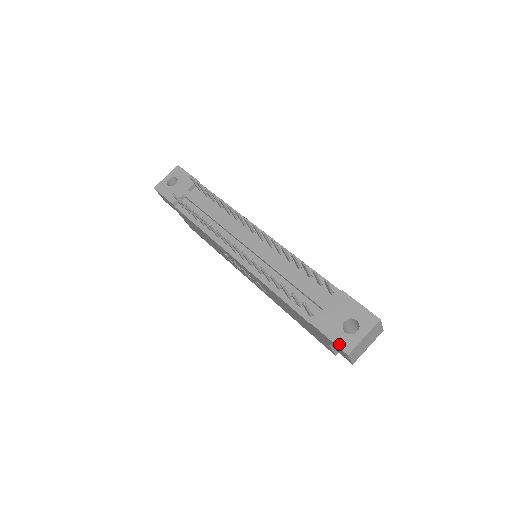
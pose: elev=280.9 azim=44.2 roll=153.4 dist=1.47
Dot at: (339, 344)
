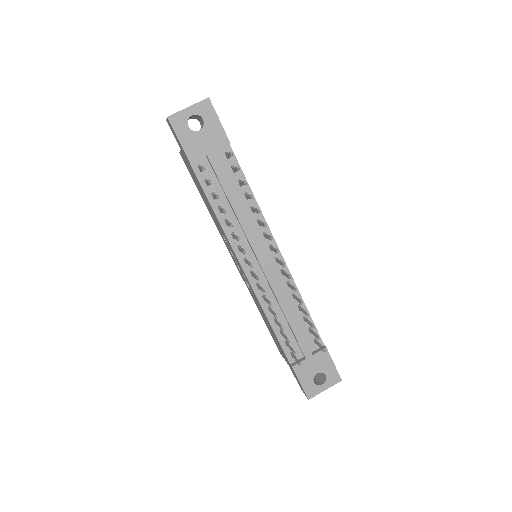
Dot at: (306, 390)
